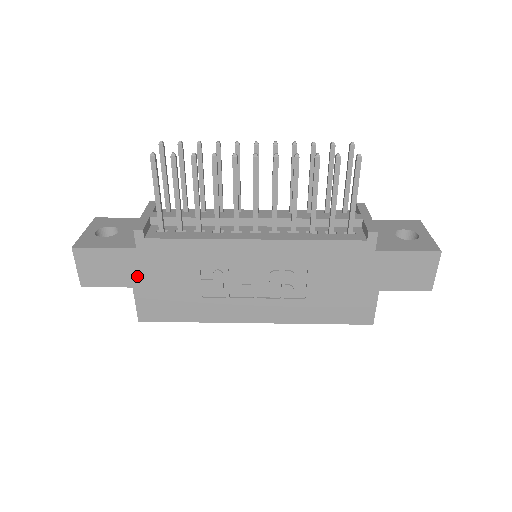
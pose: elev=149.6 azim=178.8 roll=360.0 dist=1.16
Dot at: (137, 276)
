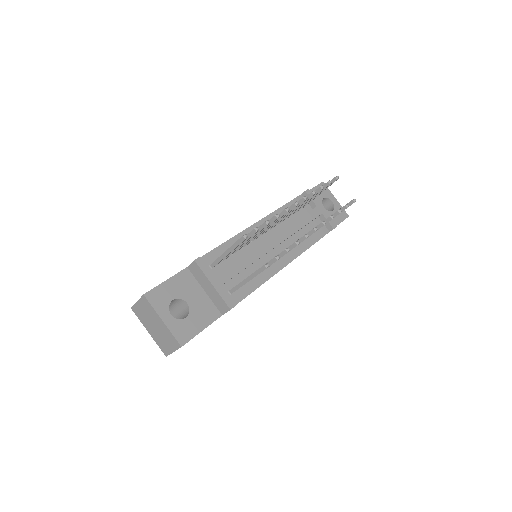
Dot at: occluded
